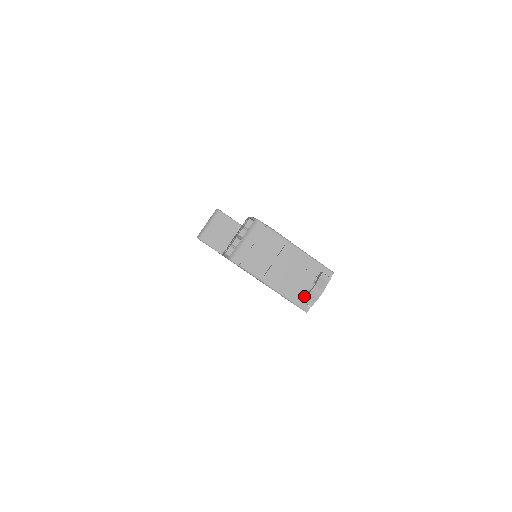
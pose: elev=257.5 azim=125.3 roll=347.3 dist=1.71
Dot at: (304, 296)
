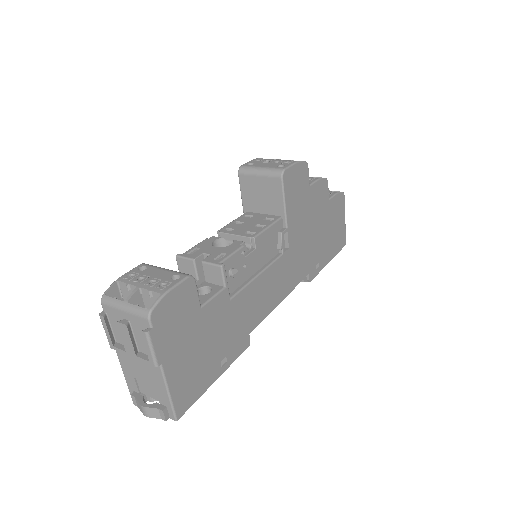
Dot at: (141, 391)
